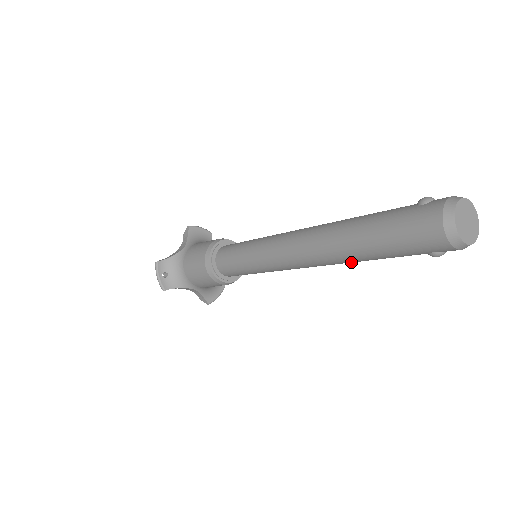
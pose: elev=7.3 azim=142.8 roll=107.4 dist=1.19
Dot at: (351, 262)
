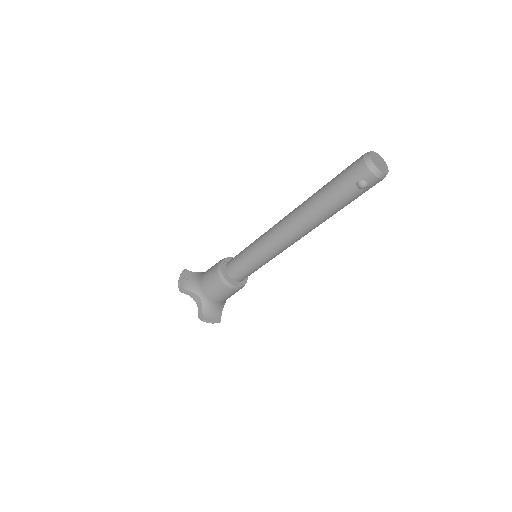
Dot at: (314, 216)
